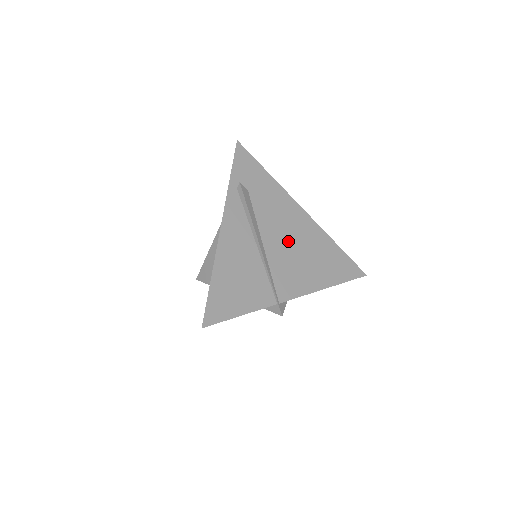
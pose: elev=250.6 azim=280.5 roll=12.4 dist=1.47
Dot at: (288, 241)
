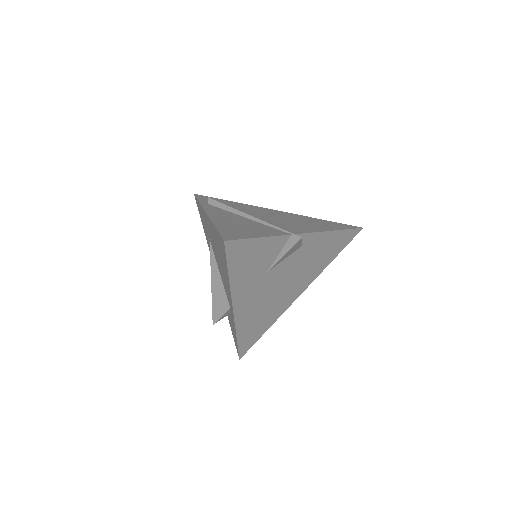
Dot at: (274, 217)
